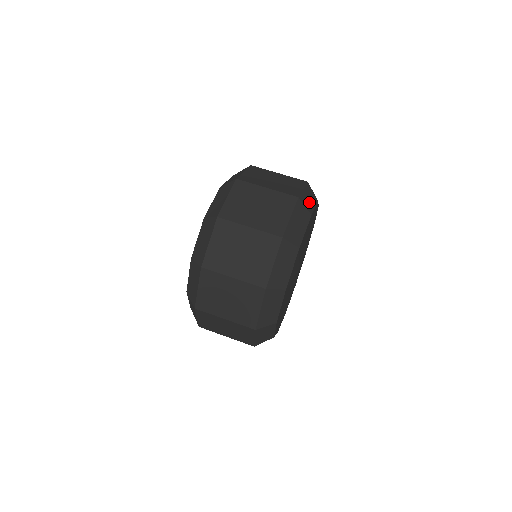
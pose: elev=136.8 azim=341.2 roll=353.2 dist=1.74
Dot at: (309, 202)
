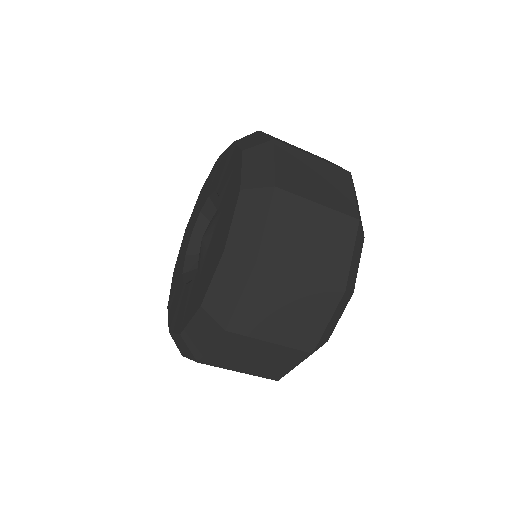
Dot at: (359, 213)
